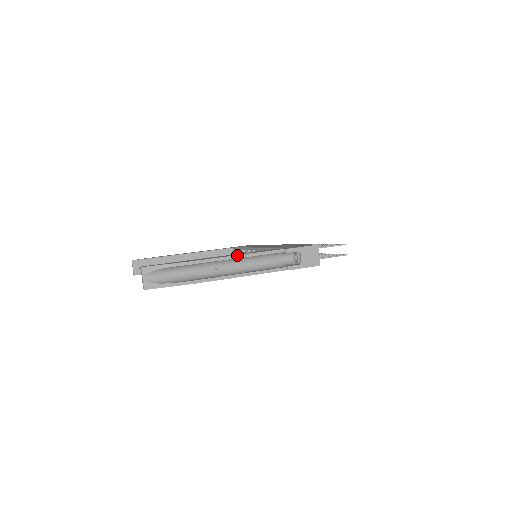
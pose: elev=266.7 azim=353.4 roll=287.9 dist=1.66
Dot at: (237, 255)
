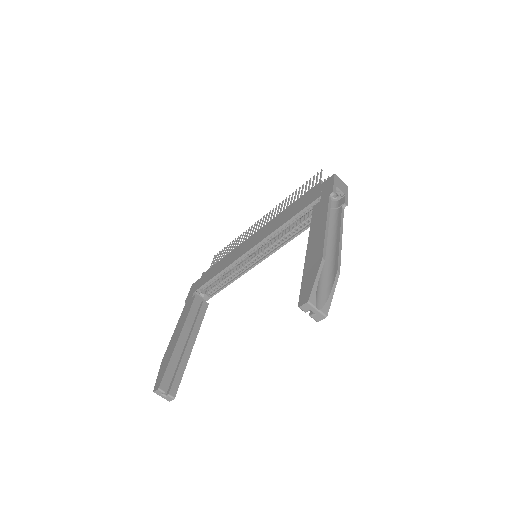
Dot at: (326, 224)
